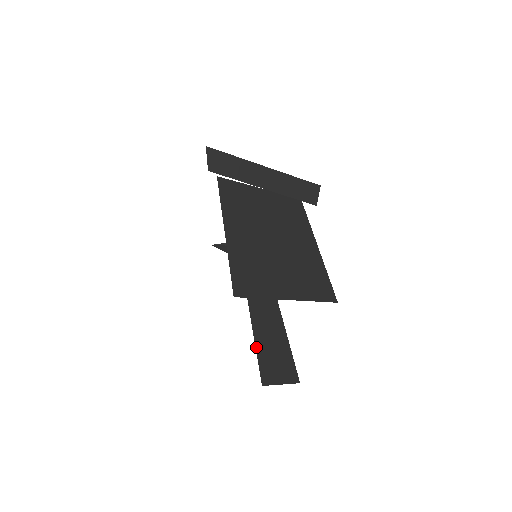
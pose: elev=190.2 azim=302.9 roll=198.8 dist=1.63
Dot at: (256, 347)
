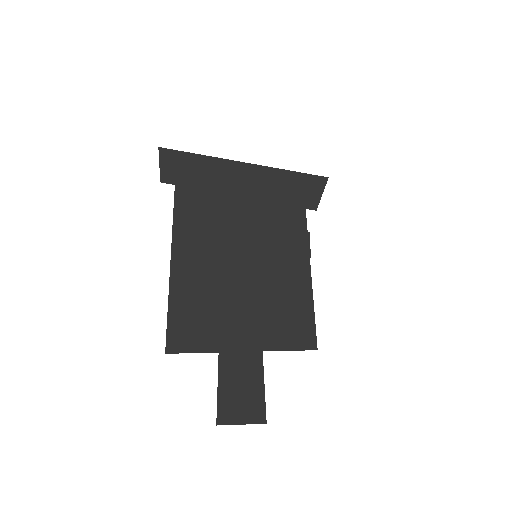
Dot at: (218, 382)
